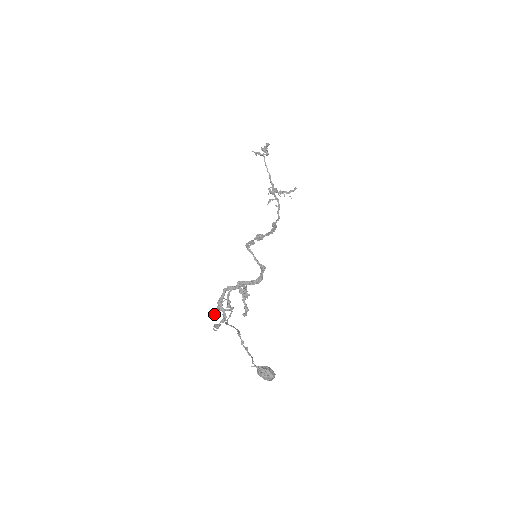
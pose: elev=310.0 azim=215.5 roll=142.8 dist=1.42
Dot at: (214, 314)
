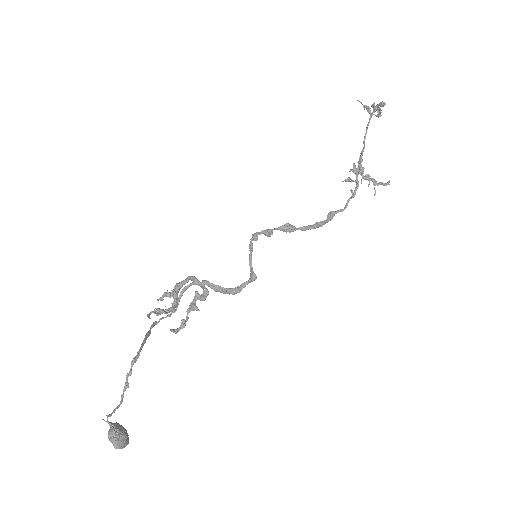
Dot at: (164, 296)
